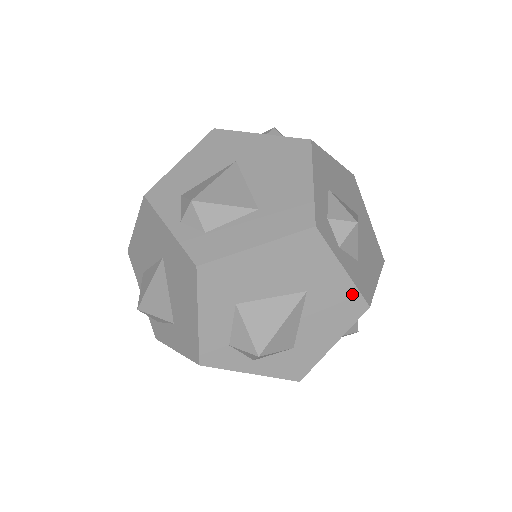
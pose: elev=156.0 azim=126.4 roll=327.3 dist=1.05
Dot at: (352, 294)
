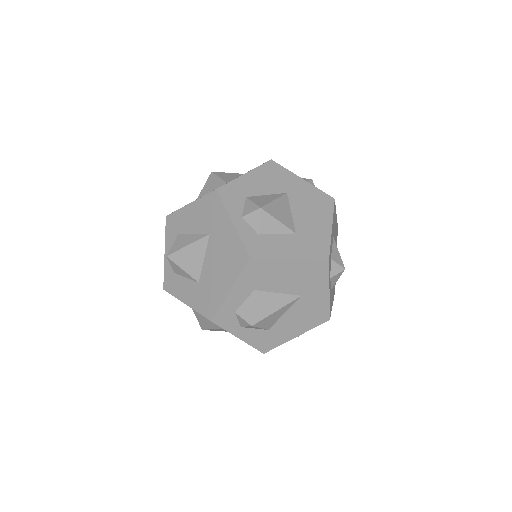
Dot at: (250, 345)
